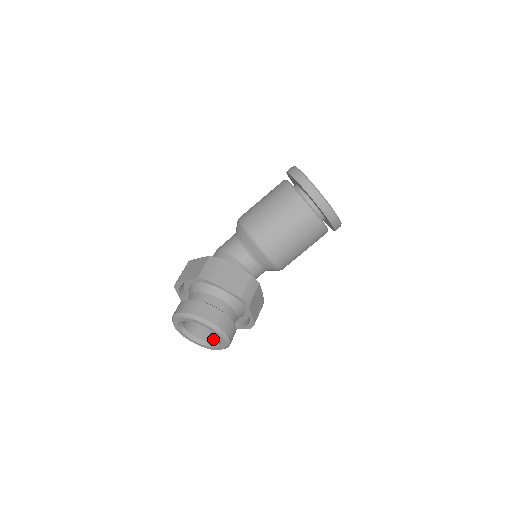
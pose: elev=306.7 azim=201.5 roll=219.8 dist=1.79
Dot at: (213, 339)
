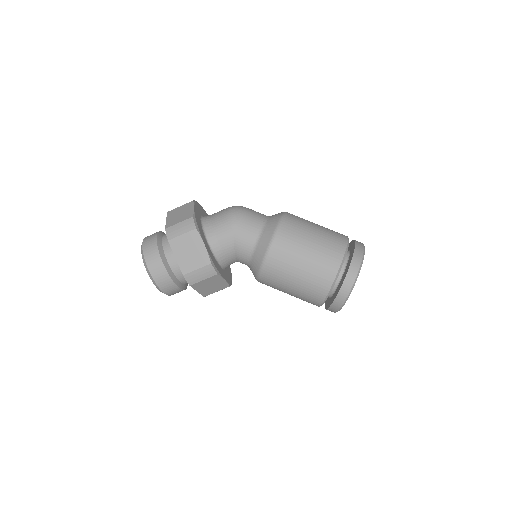
Dot at: occluded
